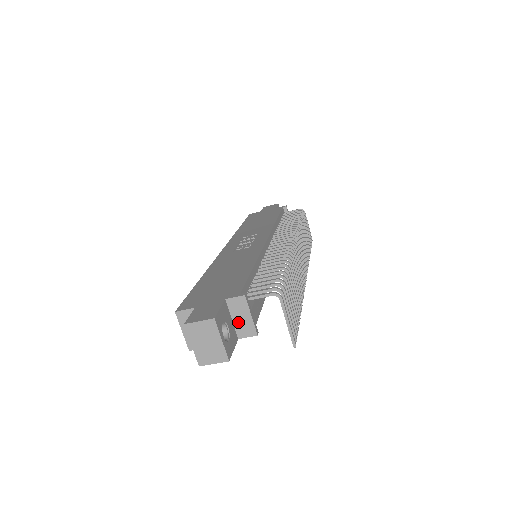
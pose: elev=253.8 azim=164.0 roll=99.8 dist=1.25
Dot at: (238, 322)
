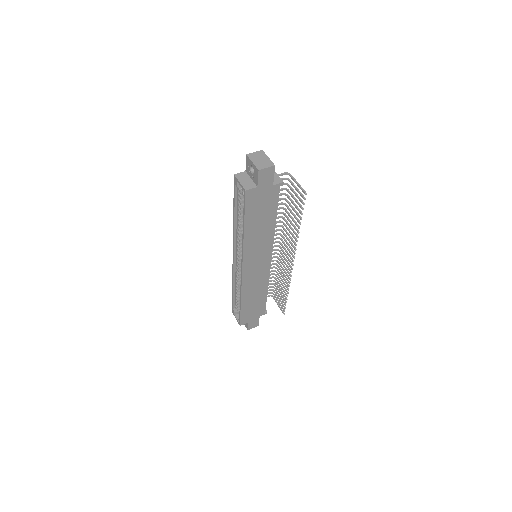
Dot at: occluded
